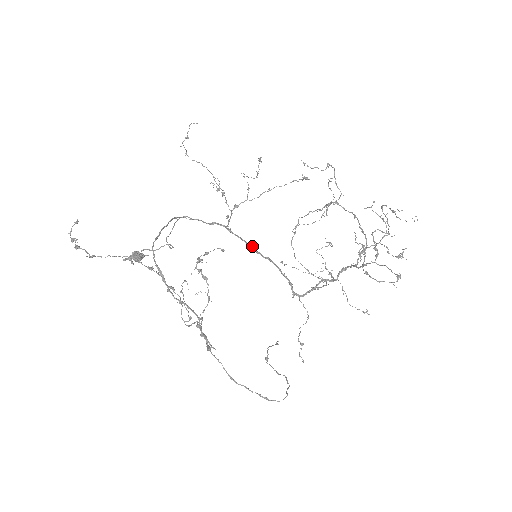
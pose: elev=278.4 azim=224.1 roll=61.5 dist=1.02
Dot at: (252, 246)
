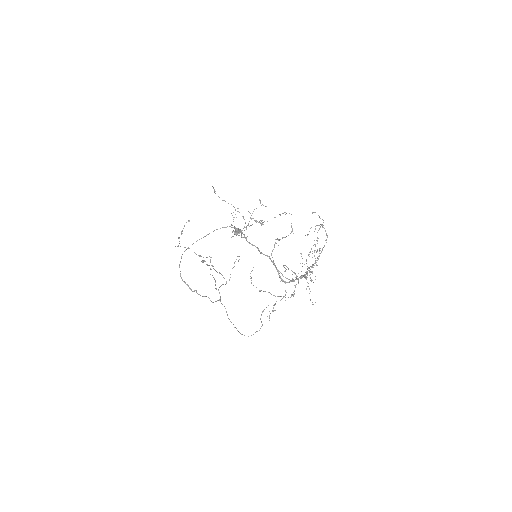
Dot at: (258, 249)
